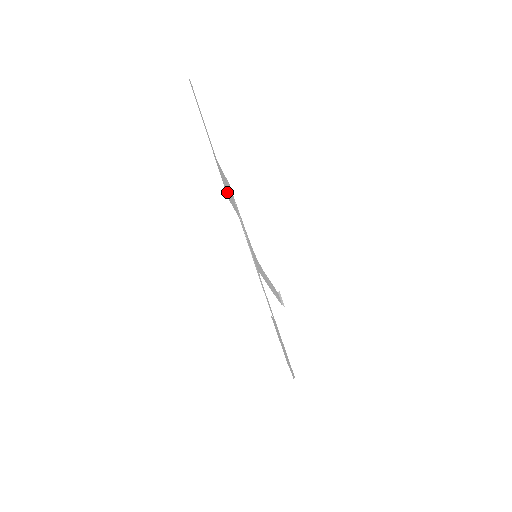
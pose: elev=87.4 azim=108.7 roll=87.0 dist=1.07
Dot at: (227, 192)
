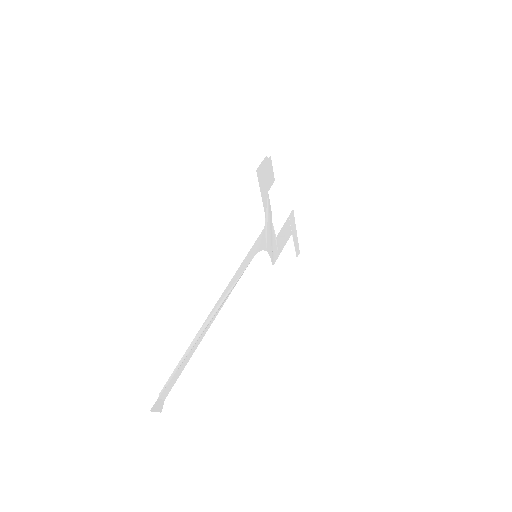
Dot at: (289, 222)
